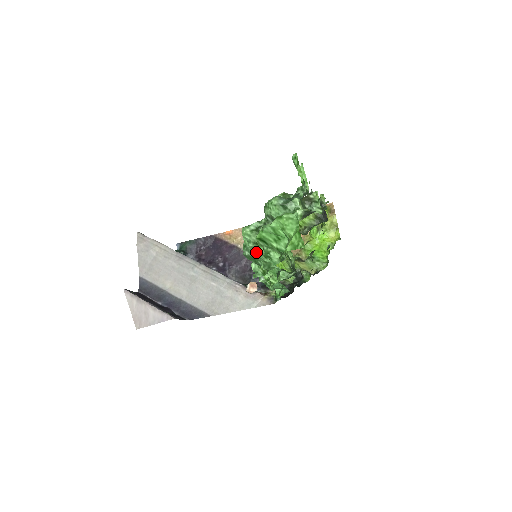
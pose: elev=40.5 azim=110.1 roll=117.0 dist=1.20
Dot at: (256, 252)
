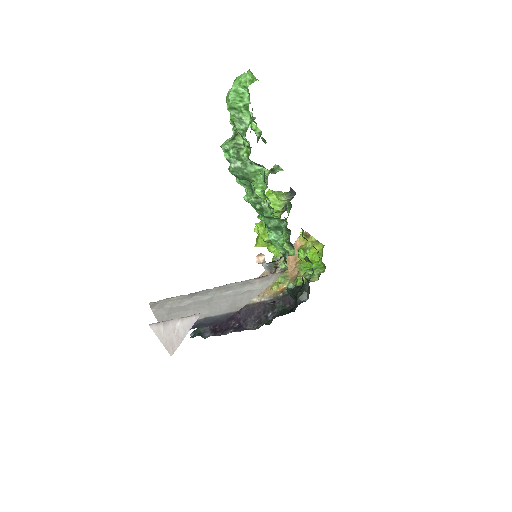
Dot at: (238, 160)
